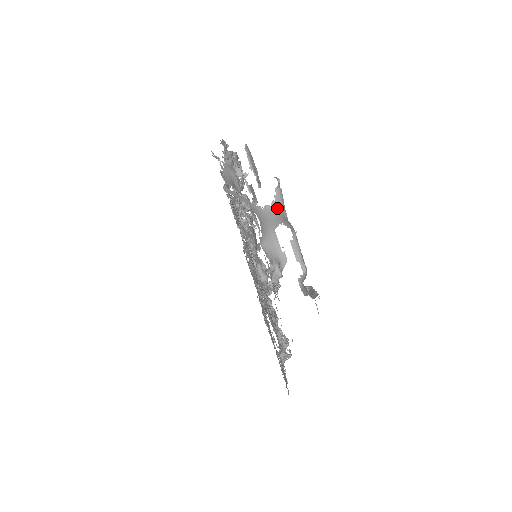
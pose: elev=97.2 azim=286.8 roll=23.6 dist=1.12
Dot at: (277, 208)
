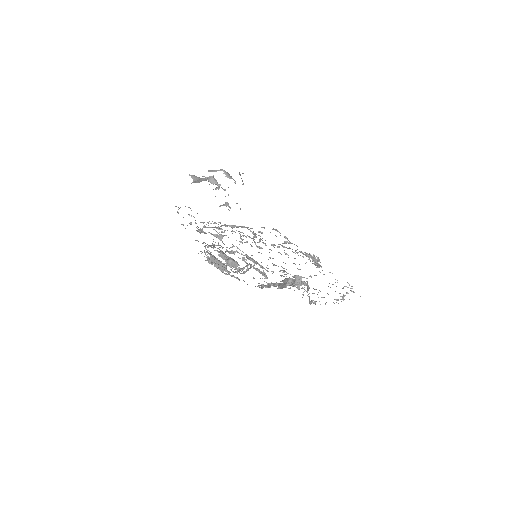
Dot at: occluded
